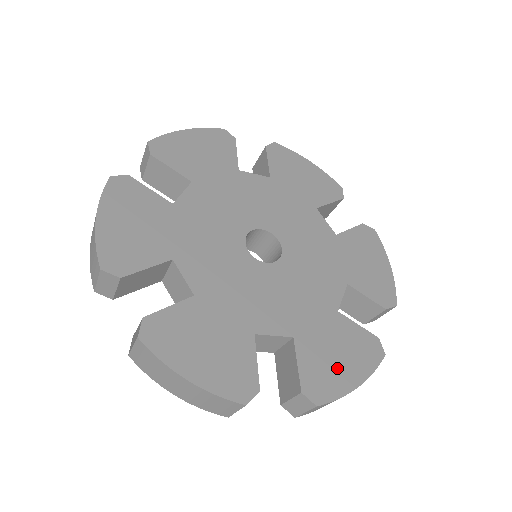
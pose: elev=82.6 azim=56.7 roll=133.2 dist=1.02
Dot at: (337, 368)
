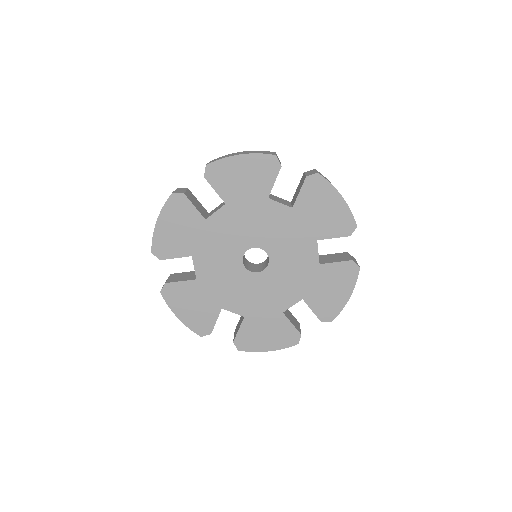
Dot at: (334, 297)
